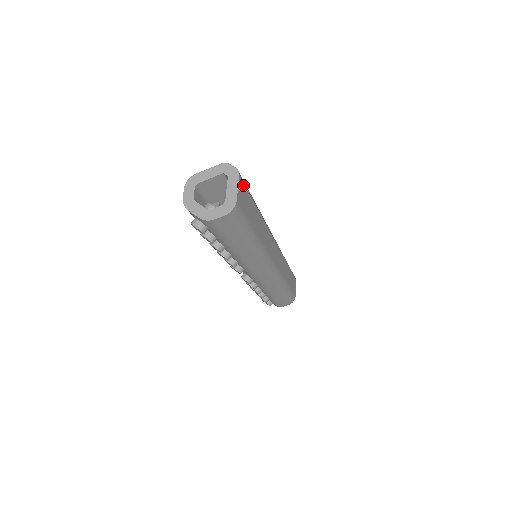
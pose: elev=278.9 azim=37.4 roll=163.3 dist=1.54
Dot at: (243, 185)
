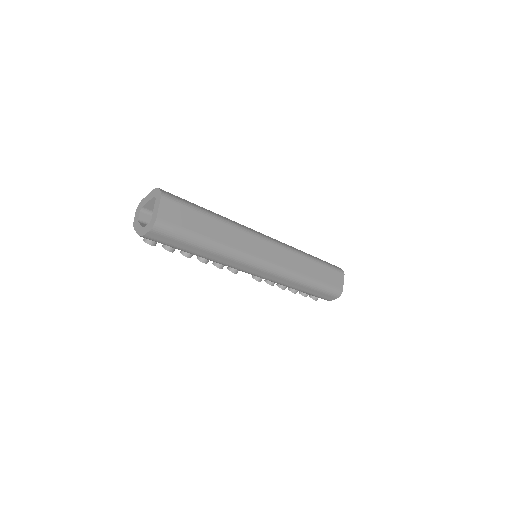
Dot at: (172, 203)
